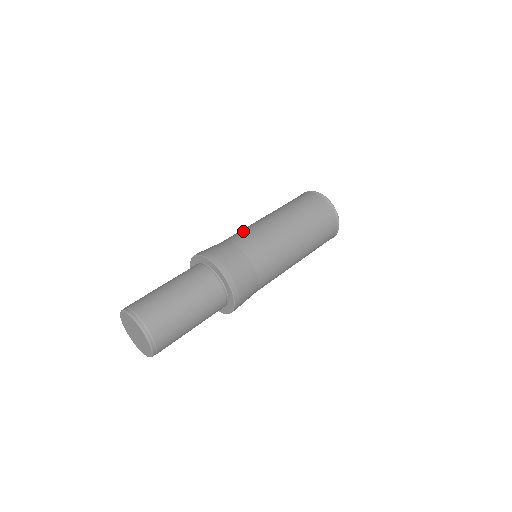
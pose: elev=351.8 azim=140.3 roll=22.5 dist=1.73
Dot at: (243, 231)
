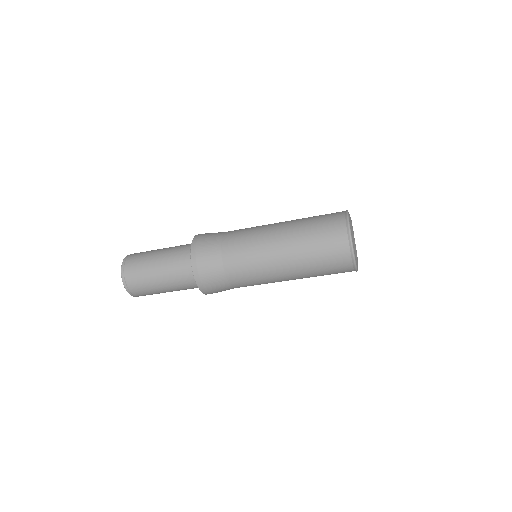
Dot at: (243, 245)
